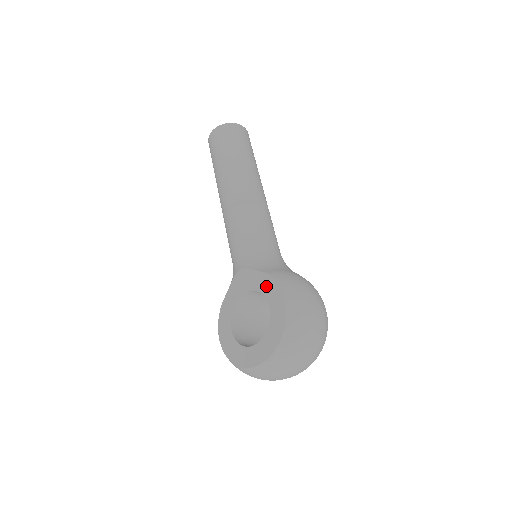
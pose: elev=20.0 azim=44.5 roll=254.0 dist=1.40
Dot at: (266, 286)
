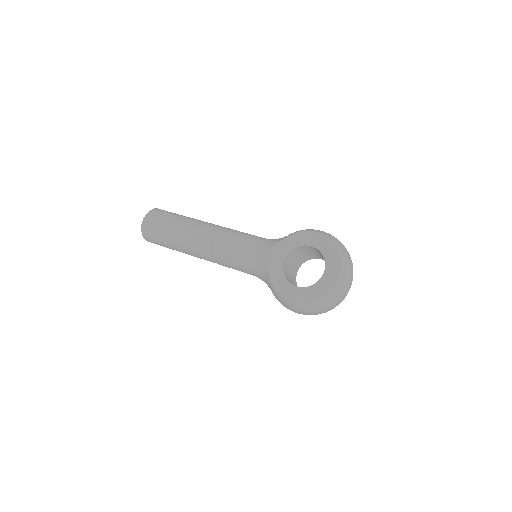
Dot at: (296, 240)
